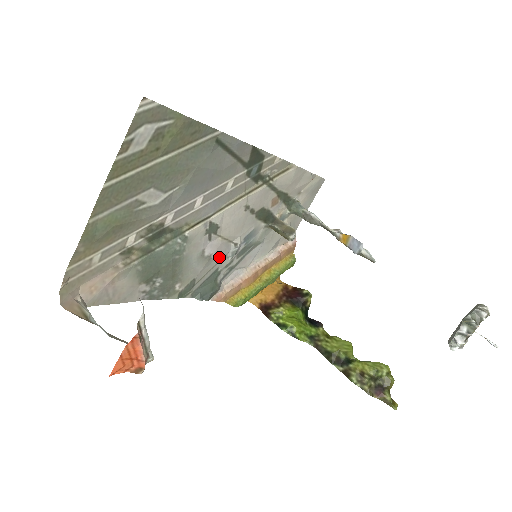
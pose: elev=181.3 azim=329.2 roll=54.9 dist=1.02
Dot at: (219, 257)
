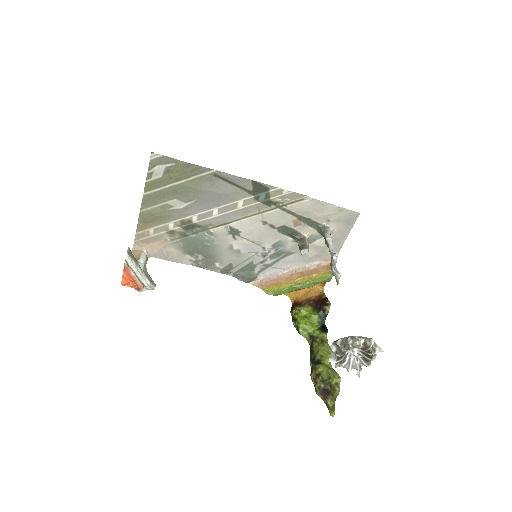
Dot at: (250, 254)
